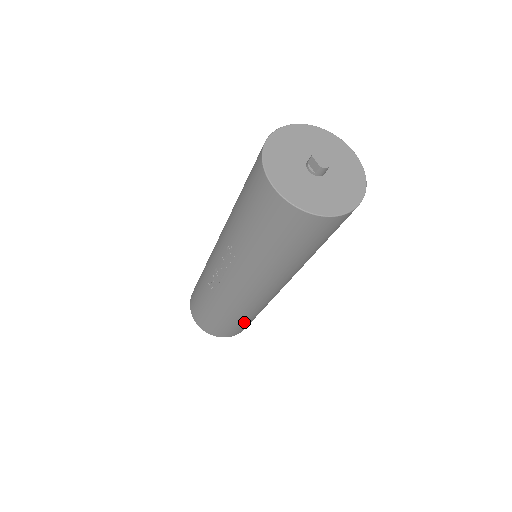
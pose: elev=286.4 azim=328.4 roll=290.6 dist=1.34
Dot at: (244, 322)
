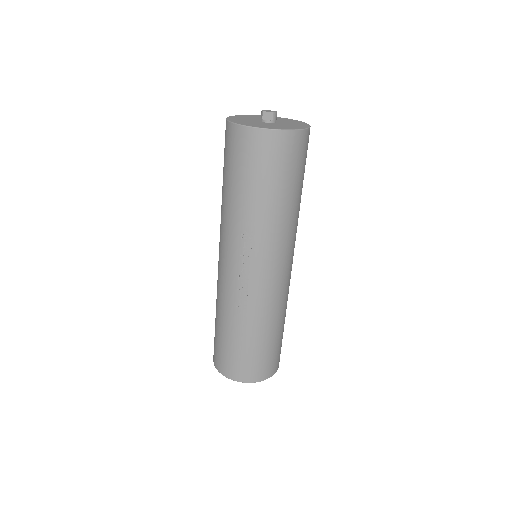
Dot at: (280, 335)
